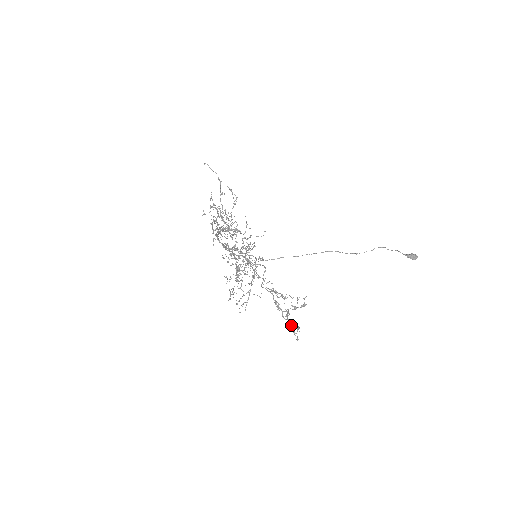
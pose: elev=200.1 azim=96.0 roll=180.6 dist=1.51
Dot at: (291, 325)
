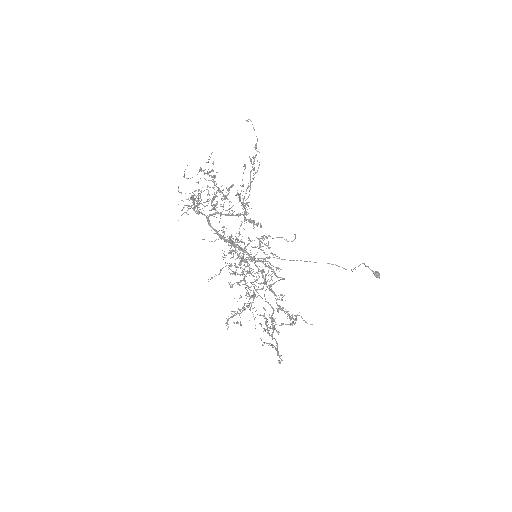
Dot at: (277, 346)
